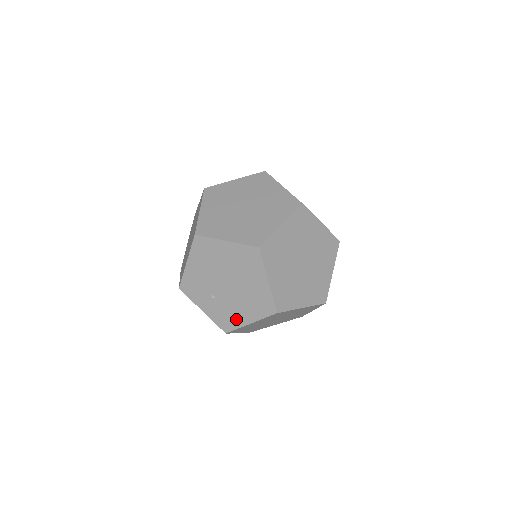
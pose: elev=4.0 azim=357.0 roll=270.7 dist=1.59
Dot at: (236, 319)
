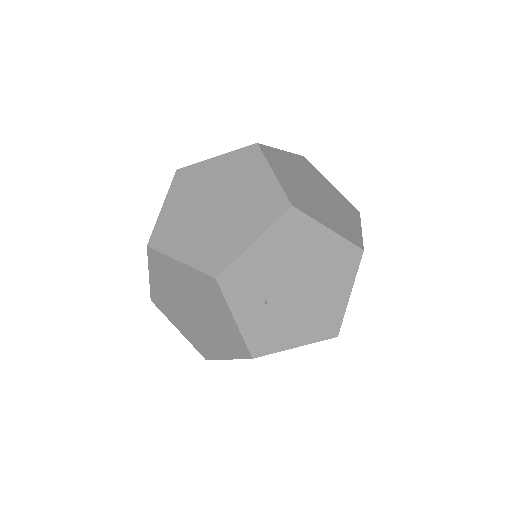
Dot at: (281, 339)
